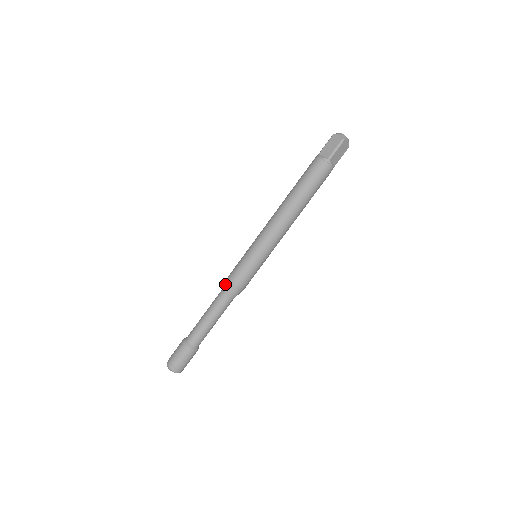
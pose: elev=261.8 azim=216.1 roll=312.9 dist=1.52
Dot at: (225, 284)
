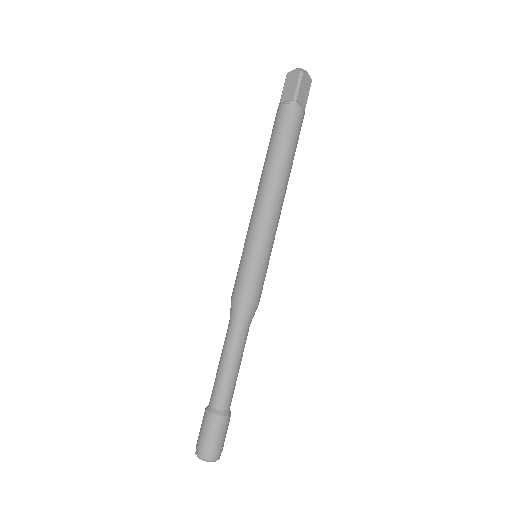
Dot at: (231, 308)
